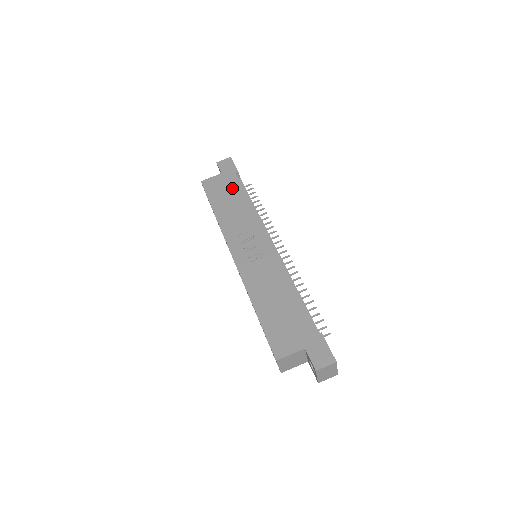
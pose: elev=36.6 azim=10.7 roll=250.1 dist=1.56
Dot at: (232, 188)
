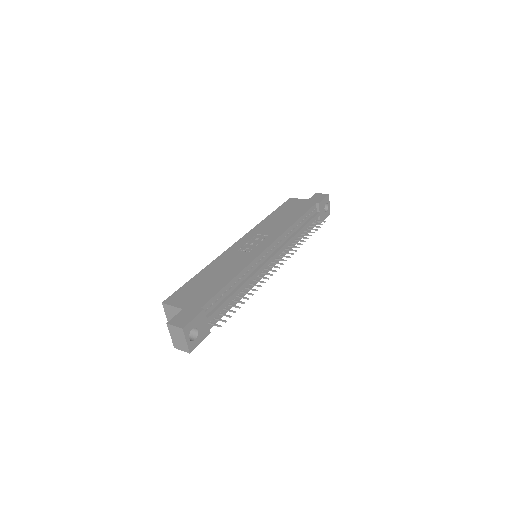
Dot at: (299, 210)
